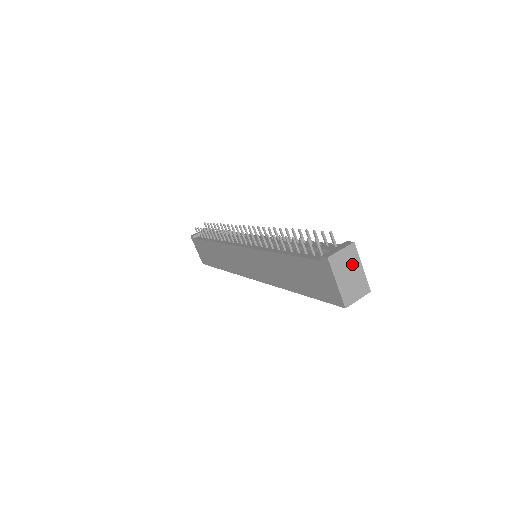
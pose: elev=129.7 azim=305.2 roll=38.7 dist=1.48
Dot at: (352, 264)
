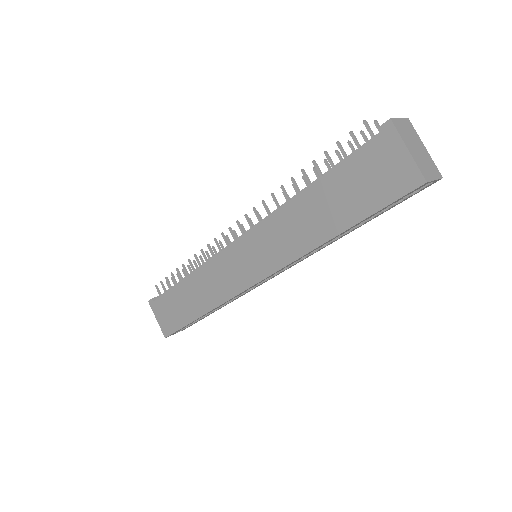
Dot at: (415, 139)
